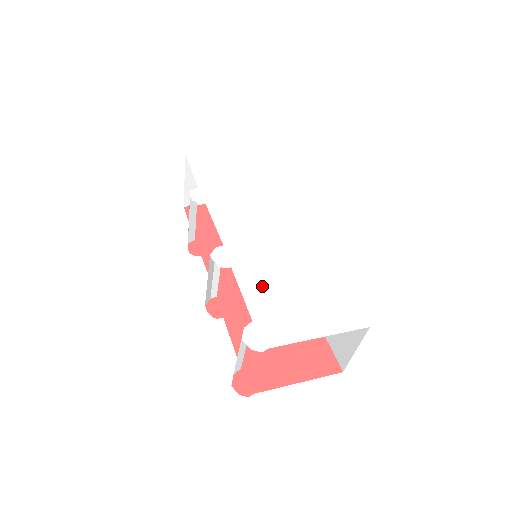
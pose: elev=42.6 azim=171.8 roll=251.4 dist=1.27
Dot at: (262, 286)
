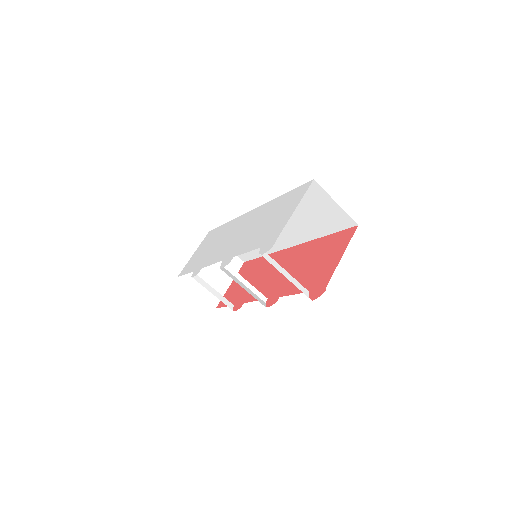
Dot at: (253, 240)
